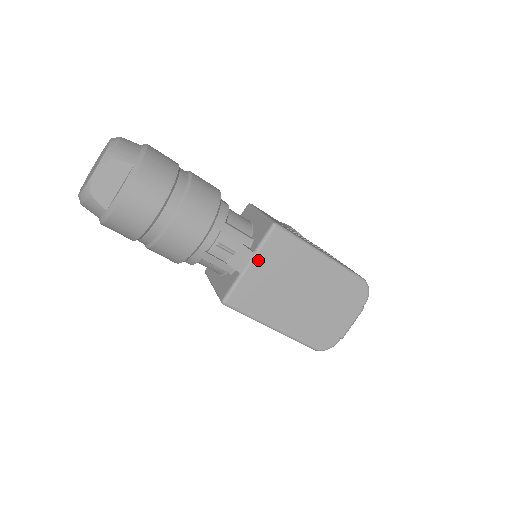
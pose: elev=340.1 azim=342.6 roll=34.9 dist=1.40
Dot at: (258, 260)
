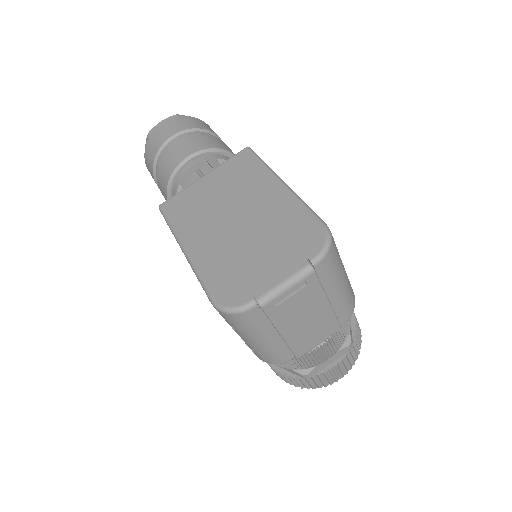
Dot at: (213, 173)
